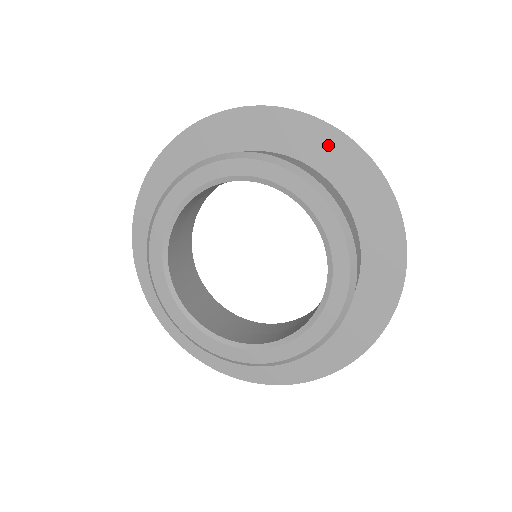
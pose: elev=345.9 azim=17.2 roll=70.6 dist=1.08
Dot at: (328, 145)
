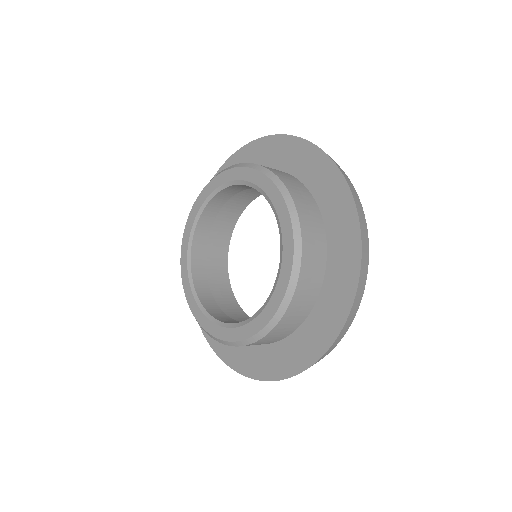
Dot at: occluded
